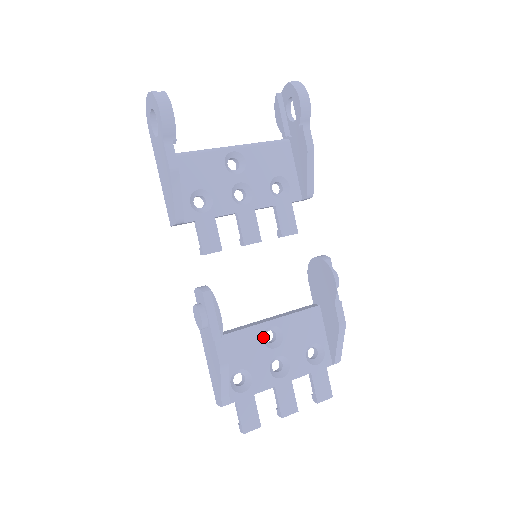
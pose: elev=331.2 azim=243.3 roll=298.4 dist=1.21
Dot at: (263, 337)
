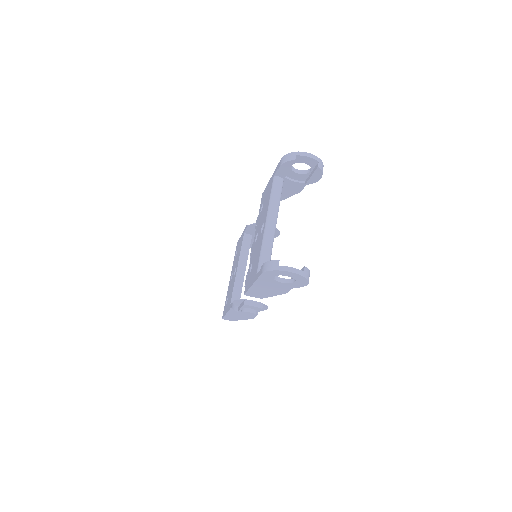
Dot at: occluded
